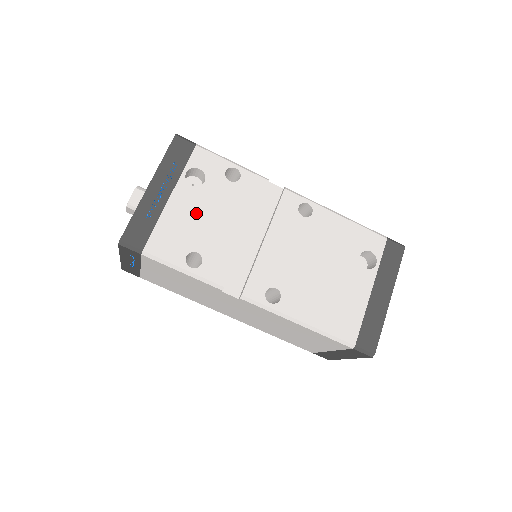
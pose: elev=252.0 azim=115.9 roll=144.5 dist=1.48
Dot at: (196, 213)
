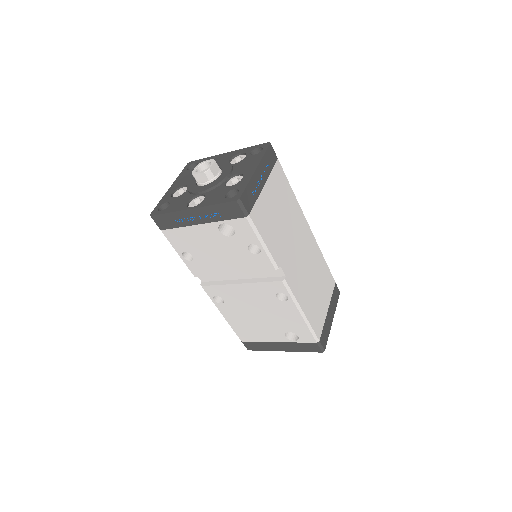
Dot at: (209, 243)
